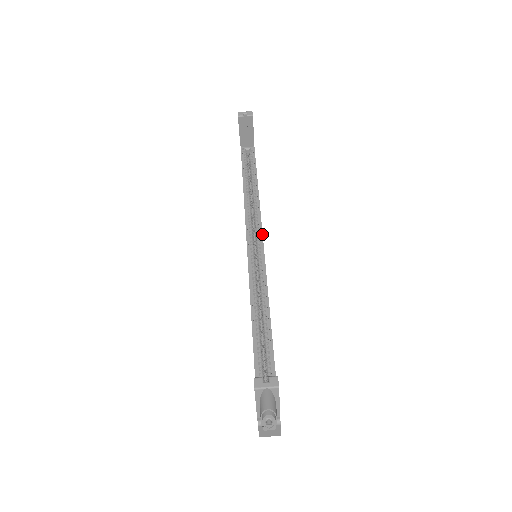
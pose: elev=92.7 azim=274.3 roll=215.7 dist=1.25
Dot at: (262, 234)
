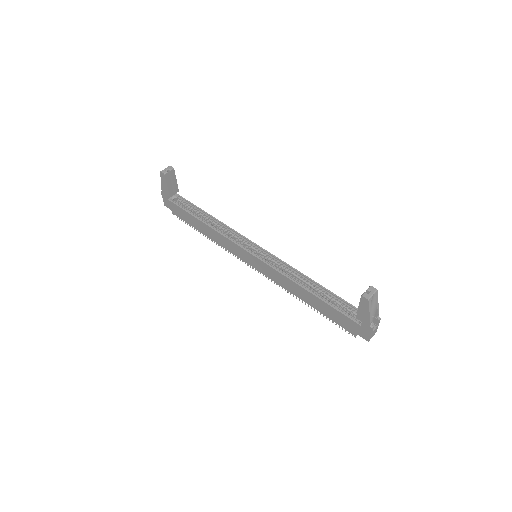
Dot at: (249, 240)
